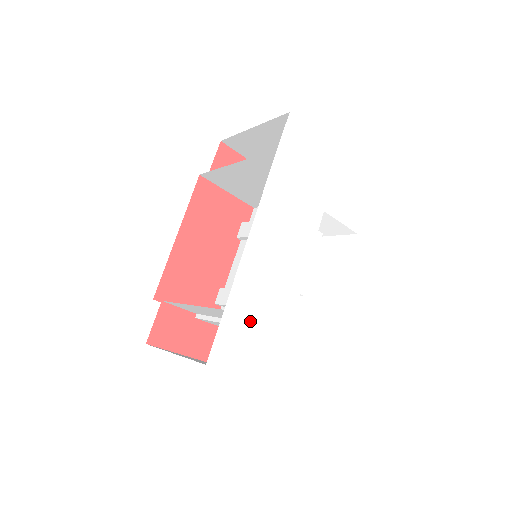
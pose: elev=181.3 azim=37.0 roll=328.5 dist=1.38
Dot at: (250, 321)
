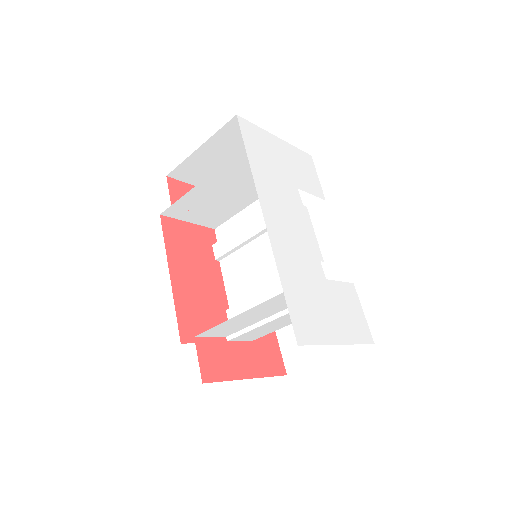
Dot at: (304, 296)
